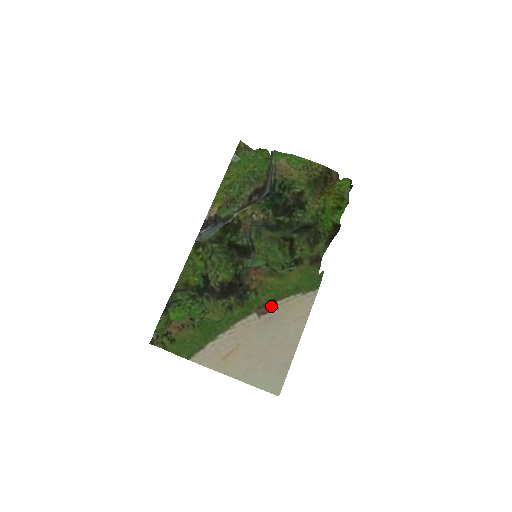
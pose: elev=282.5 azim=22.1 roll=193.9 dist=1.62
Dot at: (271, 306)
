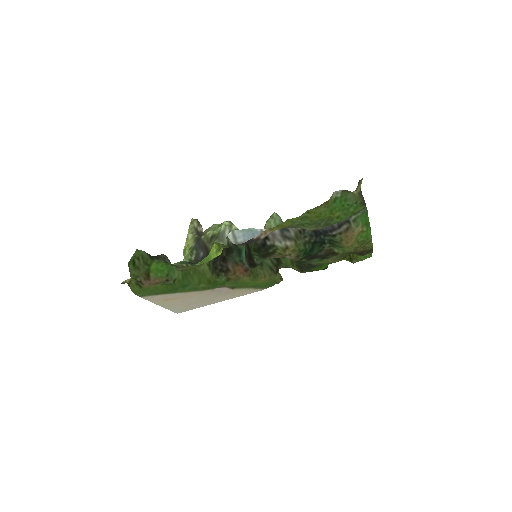
Dot at: (228, 287)
